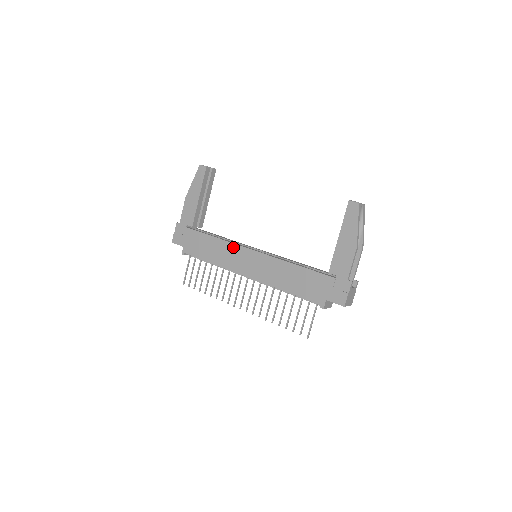
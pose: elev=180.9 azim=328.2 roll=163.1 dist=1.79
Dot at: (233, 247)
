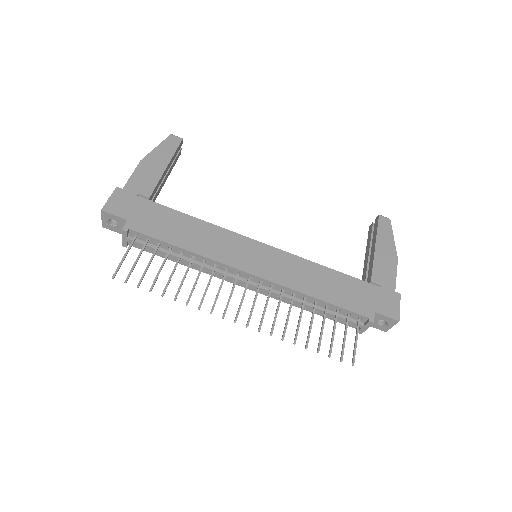
Dot at: (228, 234)
